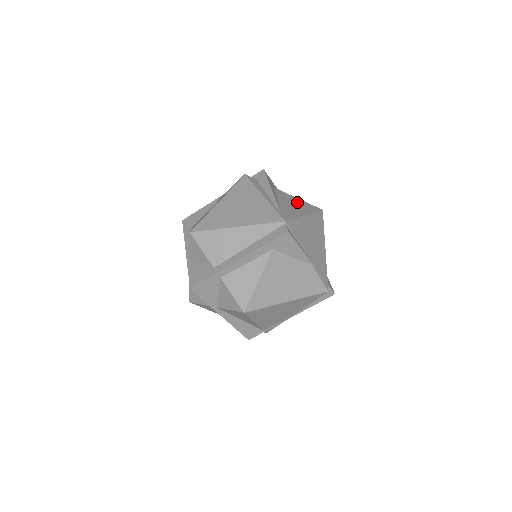
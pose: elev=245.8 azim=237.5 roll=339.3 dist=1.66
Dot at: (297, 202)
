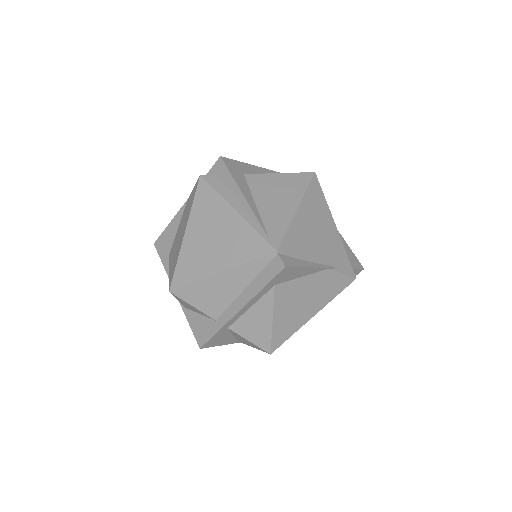
Dot at: (280, 184)
